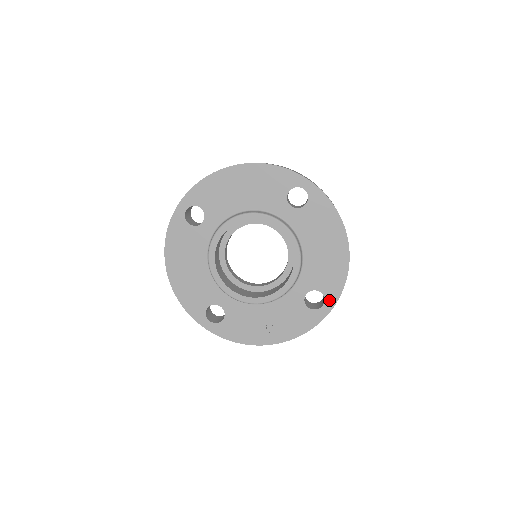
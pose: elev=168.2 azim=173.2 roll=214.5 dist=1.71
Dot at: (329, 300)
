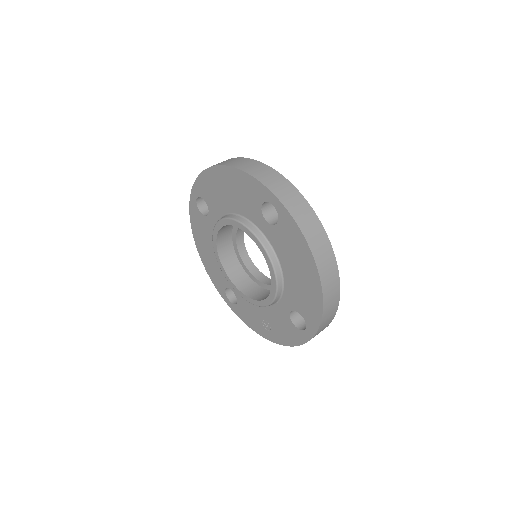
Dot at: (310, 327)
